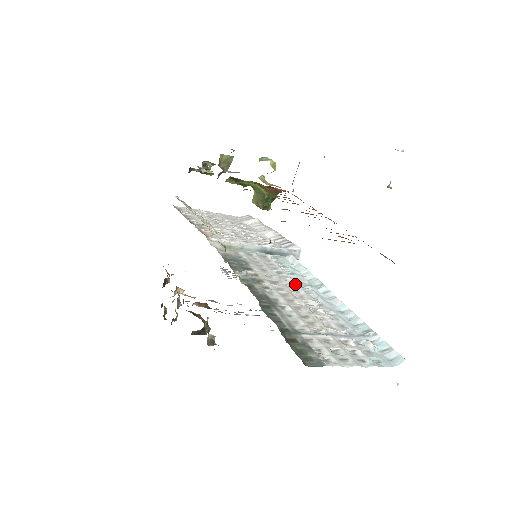
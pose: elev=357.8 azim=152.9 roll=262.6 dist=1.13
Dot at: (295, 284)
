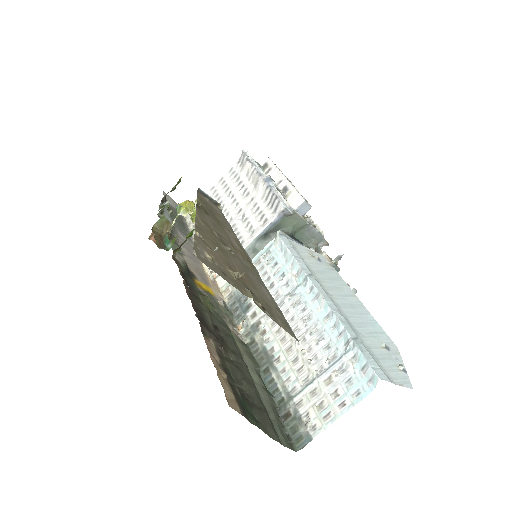
Dot at: (285, 299)
